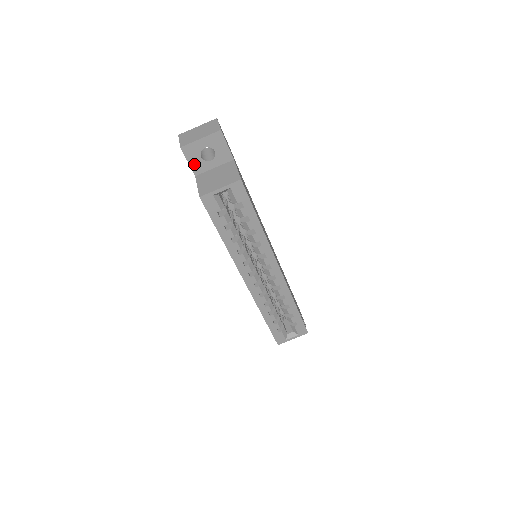
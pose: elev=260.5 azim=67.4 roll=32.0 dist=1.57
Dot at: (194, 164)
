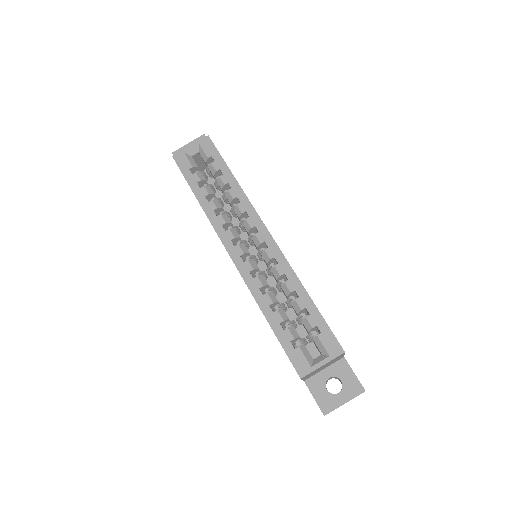
Dot at: occluded
